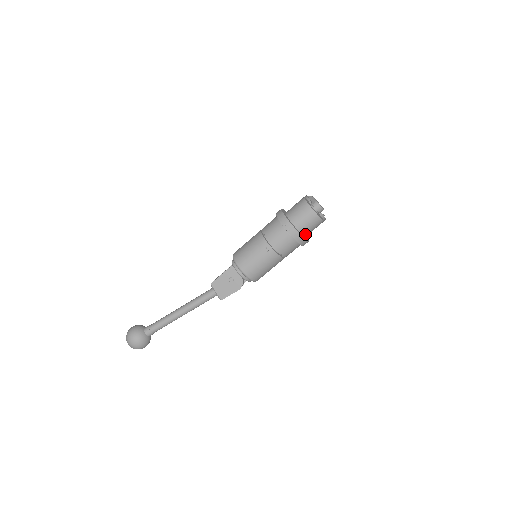
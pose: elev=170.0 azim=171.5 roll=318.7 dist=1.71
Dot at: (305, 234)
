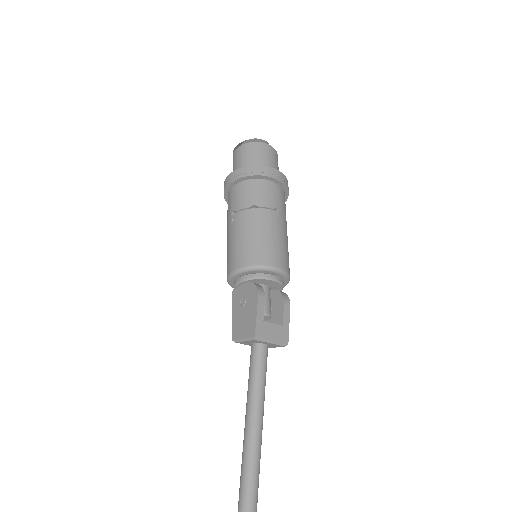
Dot at: occluded
